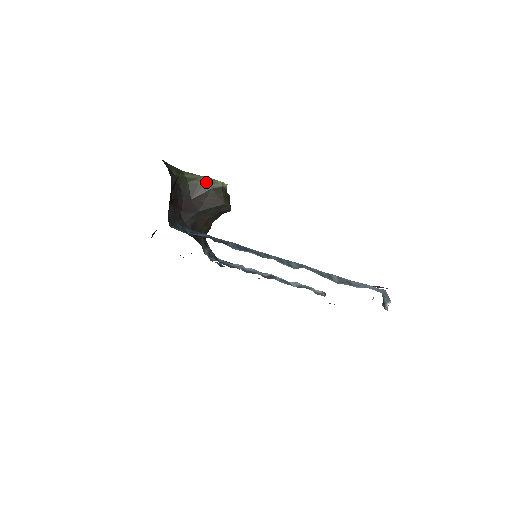
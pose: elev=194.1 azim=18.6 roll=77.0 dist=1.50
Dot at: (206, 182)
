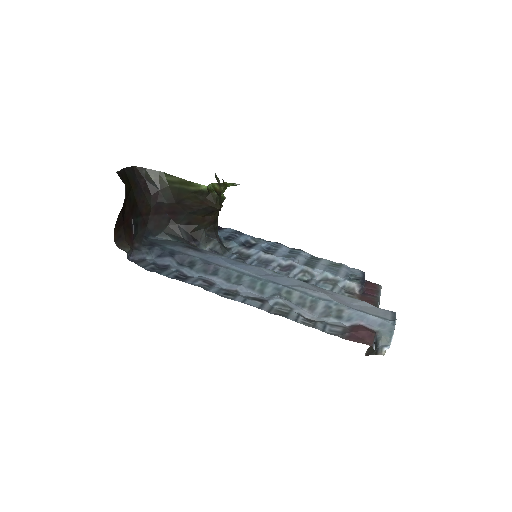
Dot at: (185, 185)
